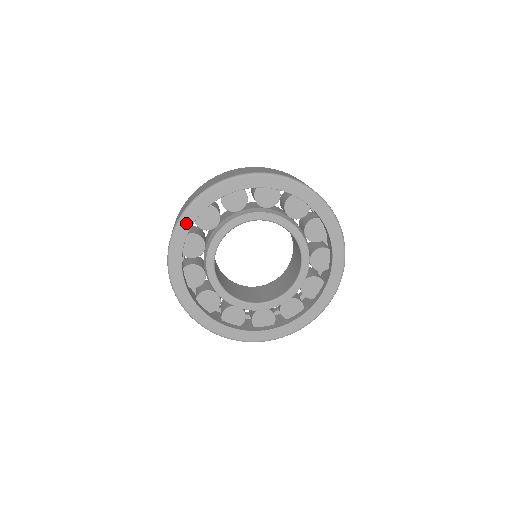
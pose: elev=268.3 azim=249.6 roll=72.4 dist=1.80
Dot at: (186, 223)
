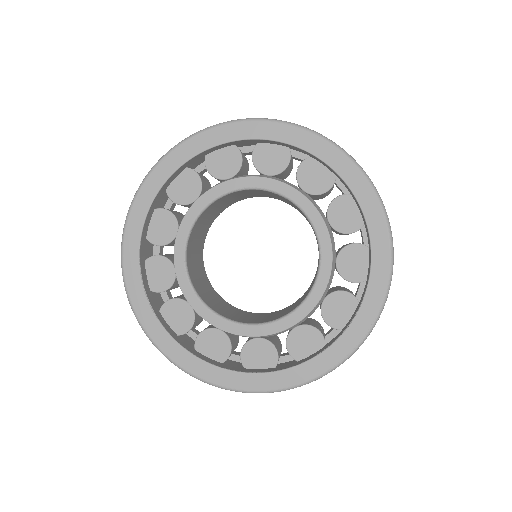
Dot at: (193, 147)
